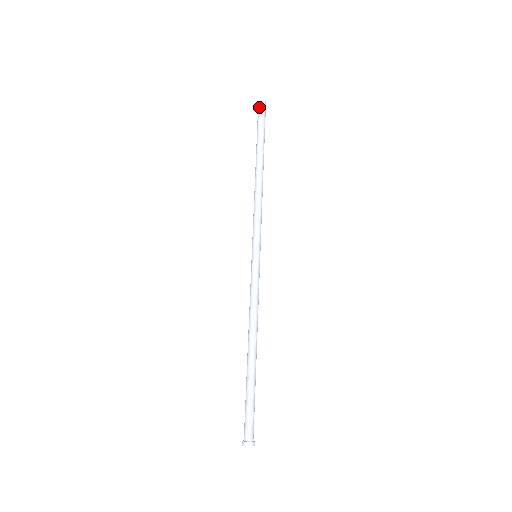
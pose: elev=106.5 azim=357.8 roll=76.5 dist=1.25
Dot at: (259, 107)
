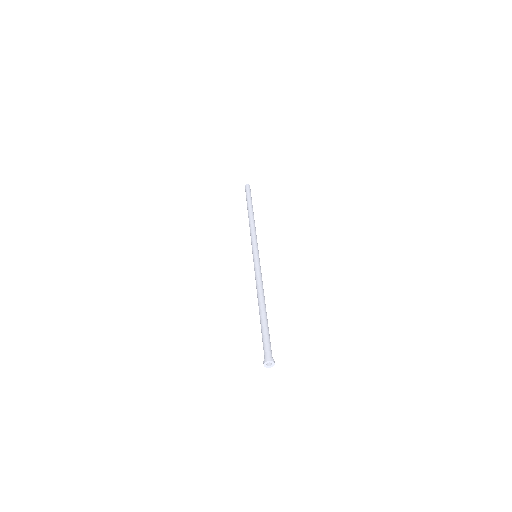
Dot at: (247, 187)
